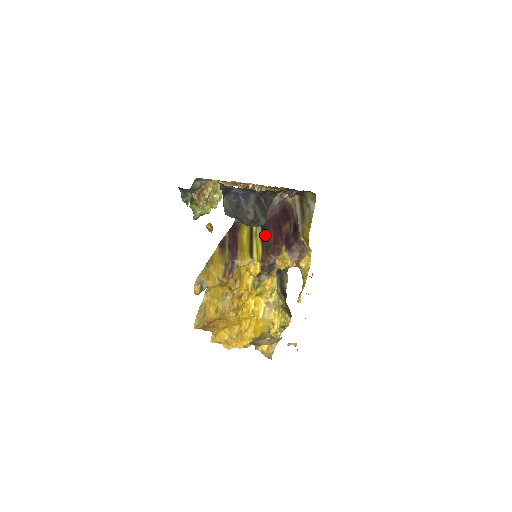
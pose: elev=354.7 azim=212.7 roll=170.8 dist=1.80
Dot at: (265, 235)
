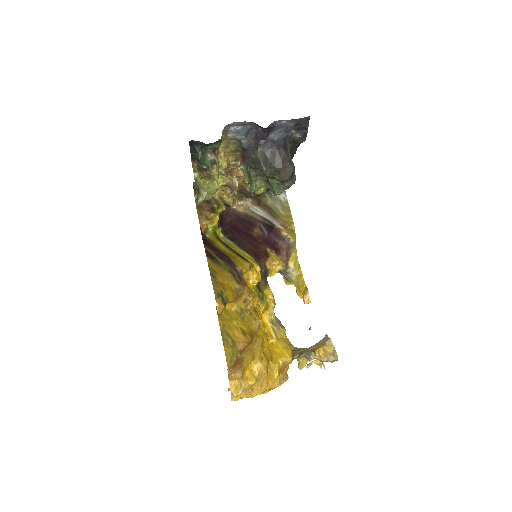
Dot at: (240, 244)
